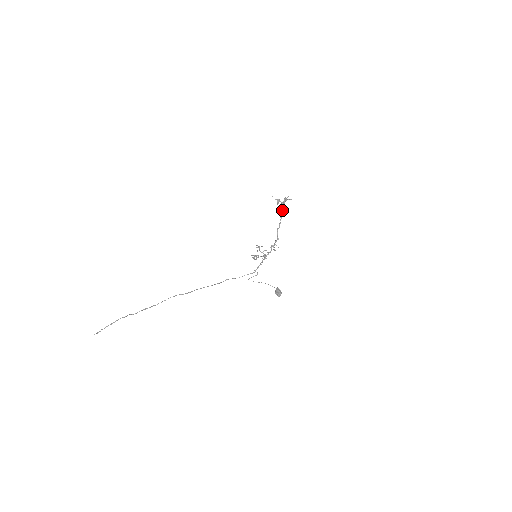
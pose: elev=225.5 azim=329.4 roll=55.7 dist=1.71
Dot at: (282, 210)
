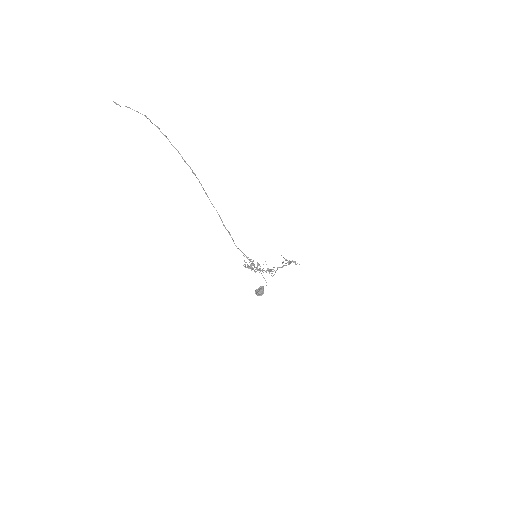
Dot at: (289, 263)
